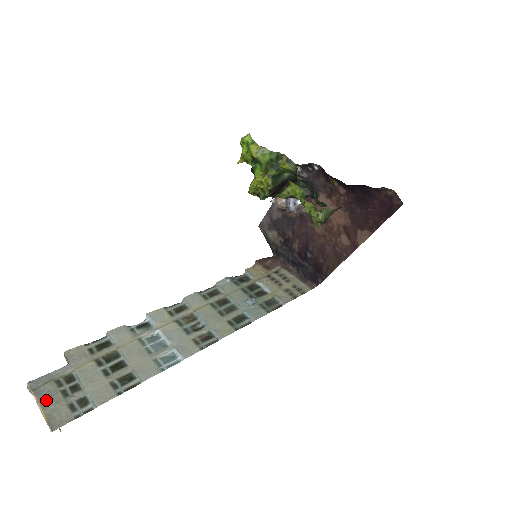
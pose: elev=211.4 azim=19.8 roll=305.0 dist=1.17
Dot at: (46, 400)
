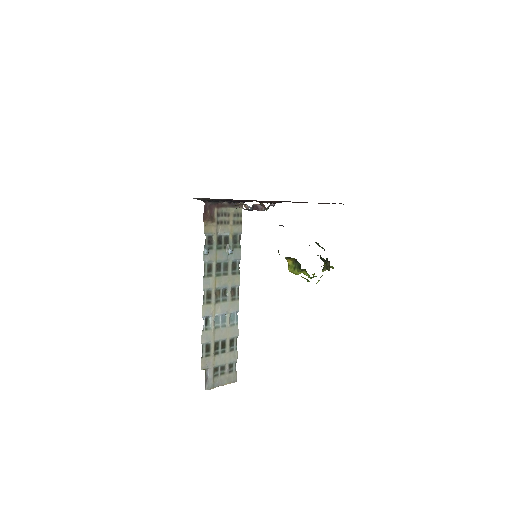
Dot at: (222, 383)
